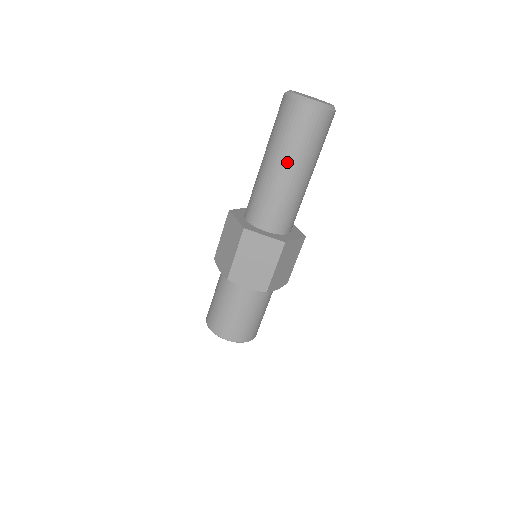
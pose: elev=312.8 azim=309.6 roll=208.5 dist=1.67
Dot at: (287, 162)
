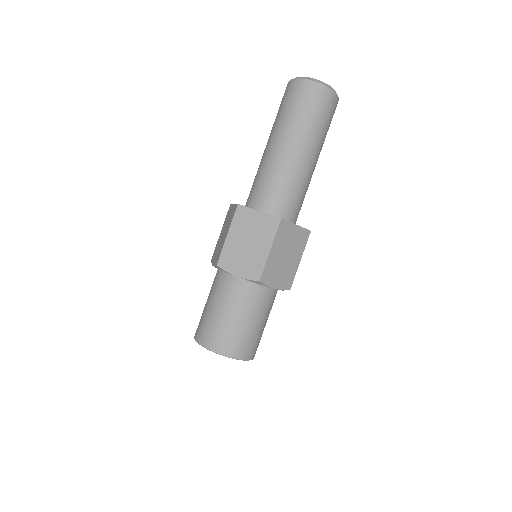
Dot at: (286, 137)
